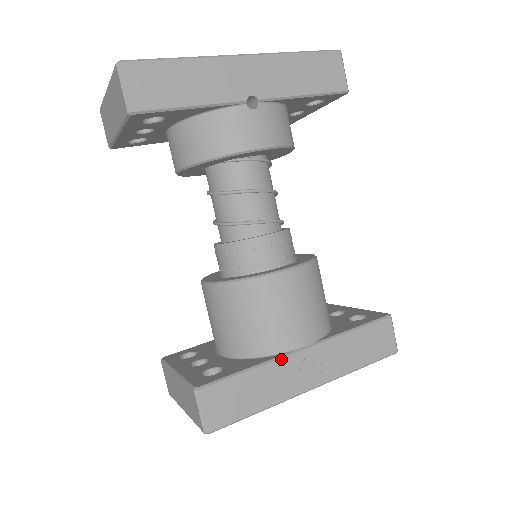
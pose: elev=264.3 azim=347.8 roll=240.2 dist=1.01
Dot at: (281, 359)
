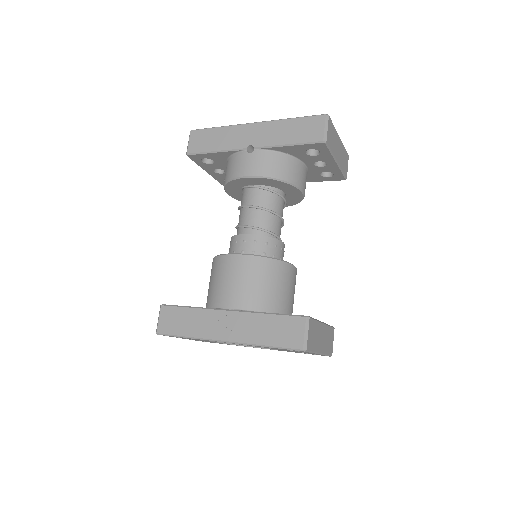
Dot at: (210, 310)
